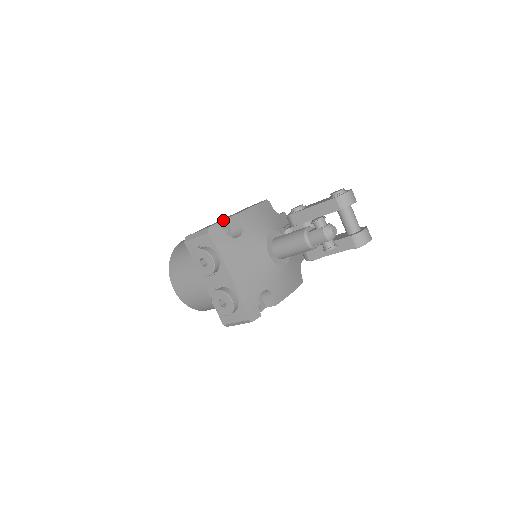
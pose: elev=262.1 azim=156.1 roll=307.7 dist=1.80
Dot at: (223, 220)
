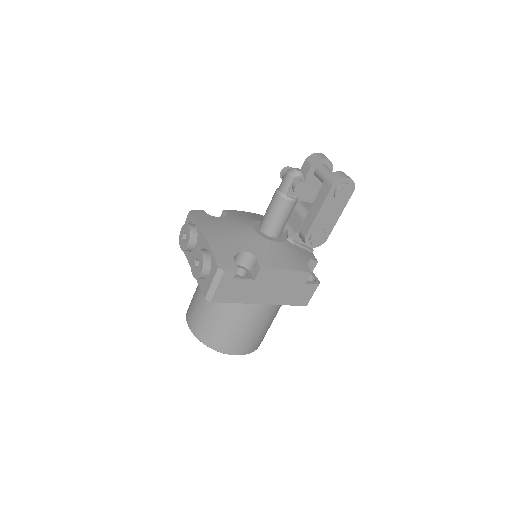
Dot at: occluded
